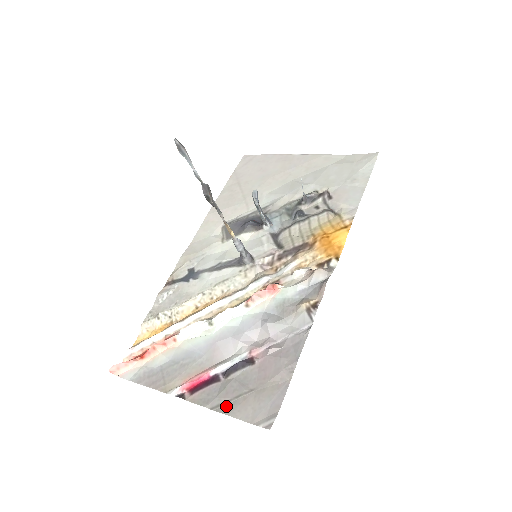
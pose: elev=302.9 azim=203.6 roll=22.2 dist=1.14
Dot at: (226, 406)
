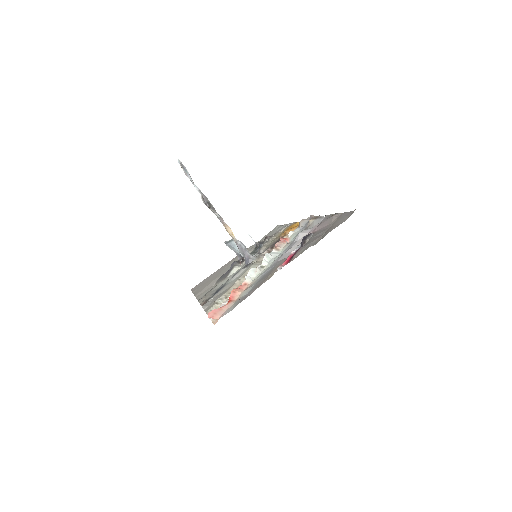
Dot at: (321, 238)
